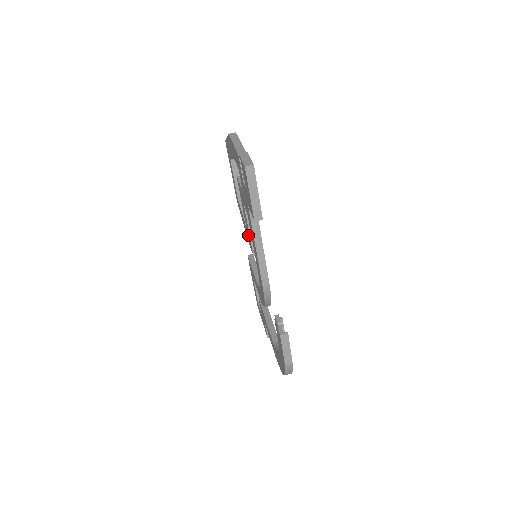
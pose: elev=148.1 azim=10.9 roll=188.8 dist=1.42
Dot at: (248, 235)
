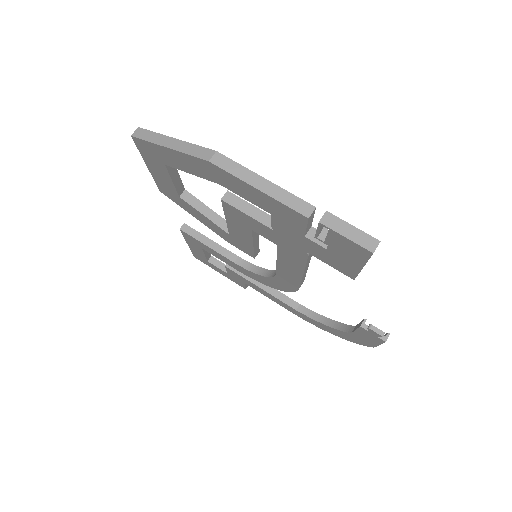
Dot at: (238, 242)
